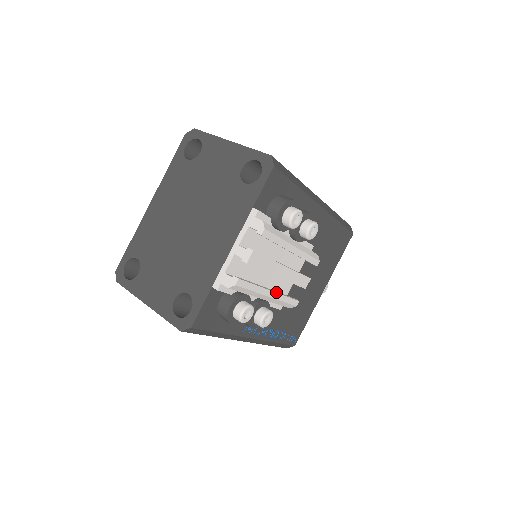
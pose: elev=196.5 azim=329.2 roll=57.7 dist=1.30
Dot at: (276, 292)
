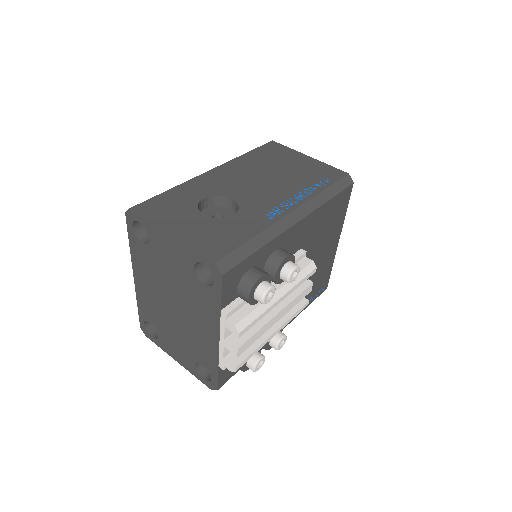
Dot at: (280, 326)
